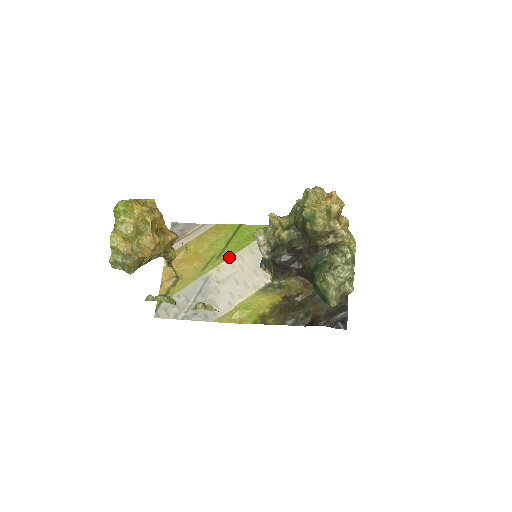
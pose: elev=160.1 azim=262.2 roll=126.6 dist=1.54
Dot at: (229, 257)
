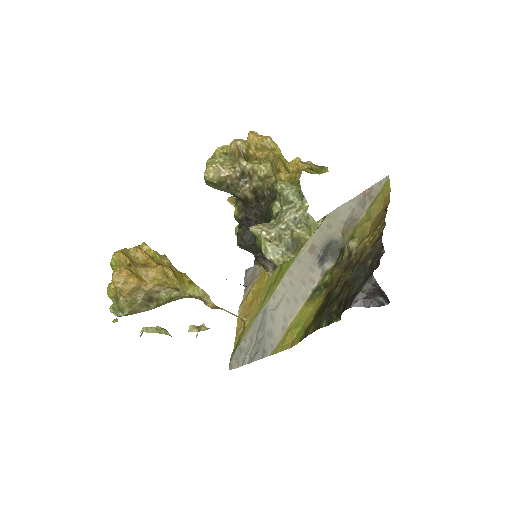
Dot at: (281, 278)
